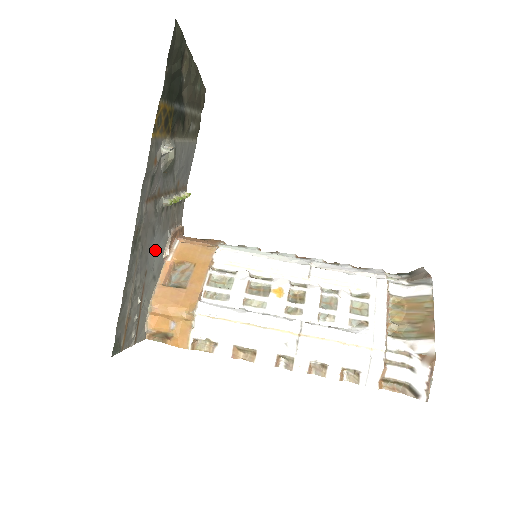
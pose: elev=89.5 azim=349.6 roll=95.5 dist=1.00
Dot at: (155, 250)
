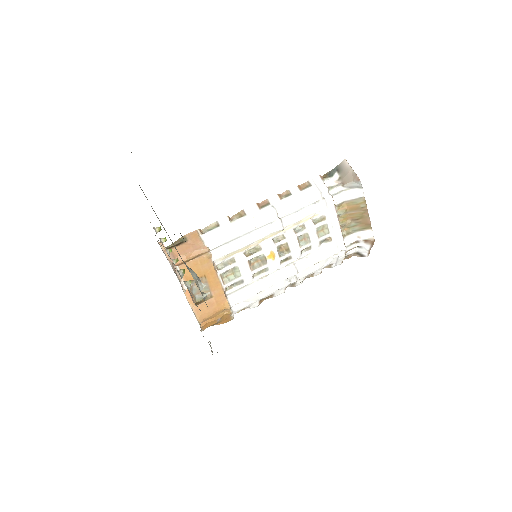
Dot at: occluded
